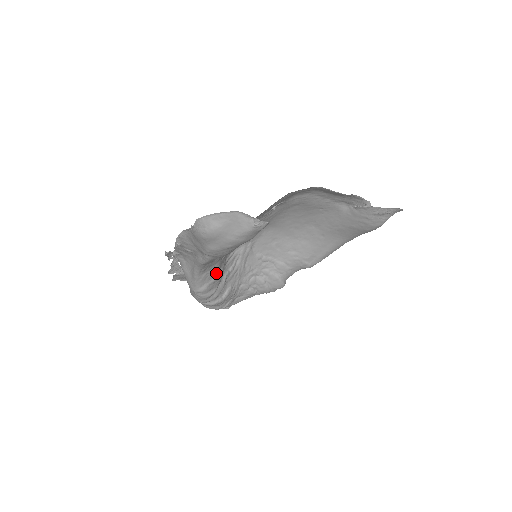
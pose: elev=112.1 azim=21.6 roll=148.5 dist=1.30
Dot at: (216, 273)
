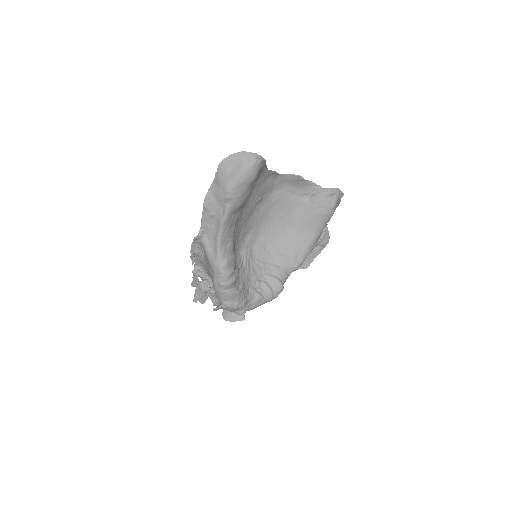
Dot at: (232, 252)
